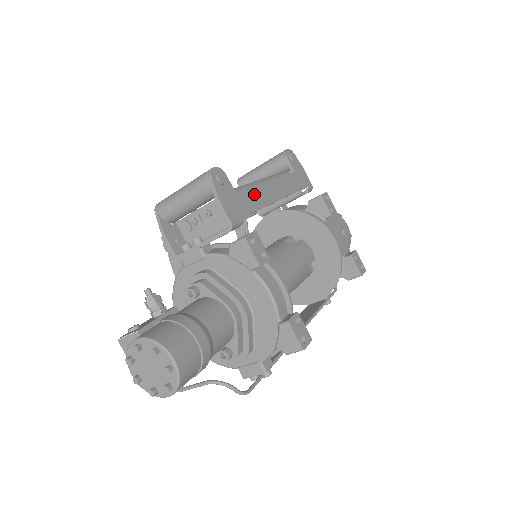
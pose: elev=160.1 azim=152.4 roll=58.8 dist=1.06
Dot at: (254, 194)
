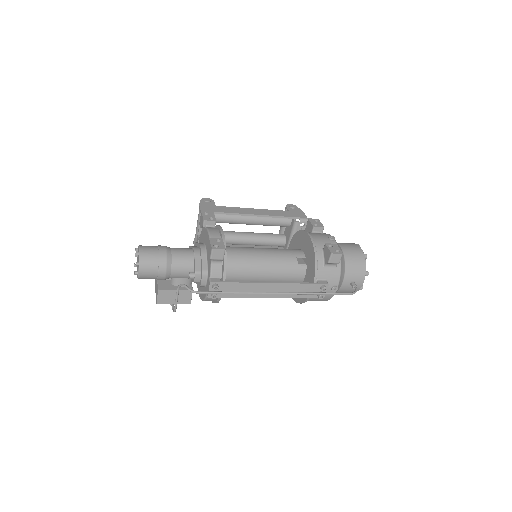
Dot at: (233, 209)
